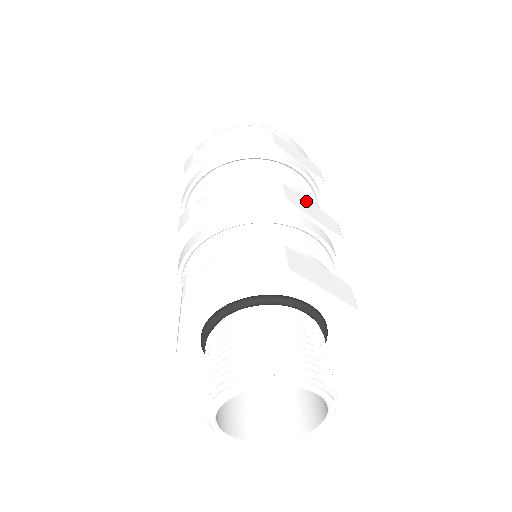
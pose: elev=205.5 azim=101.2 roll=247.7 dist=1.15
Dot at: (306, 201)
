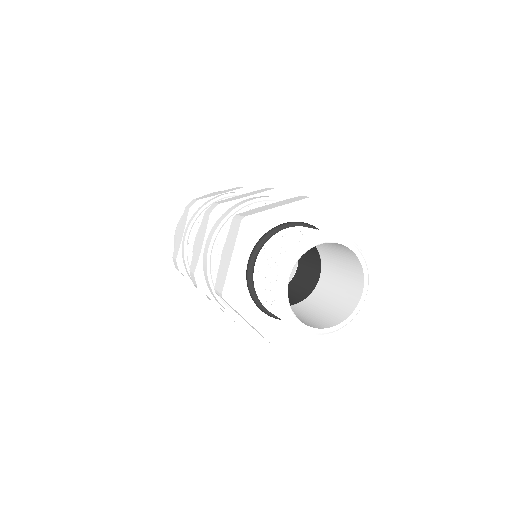
Dot at: occluded
